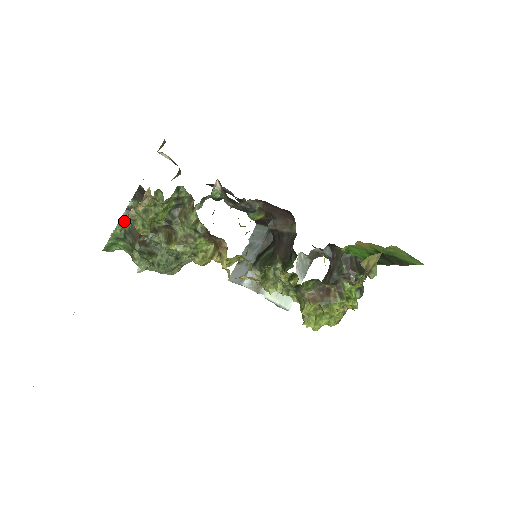
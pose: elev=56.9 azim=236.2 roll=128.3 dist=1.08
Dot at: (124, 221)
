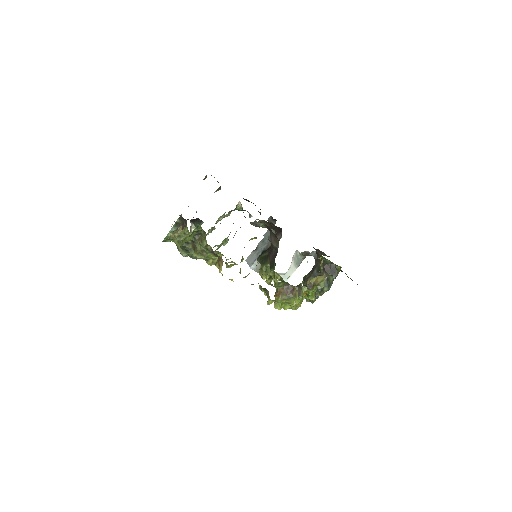
Dot at: (173, 230)
